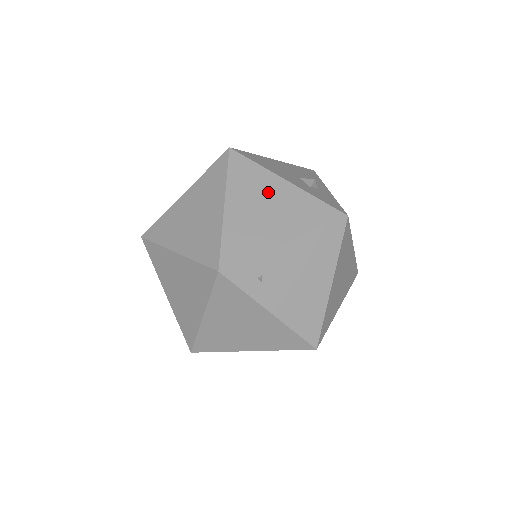
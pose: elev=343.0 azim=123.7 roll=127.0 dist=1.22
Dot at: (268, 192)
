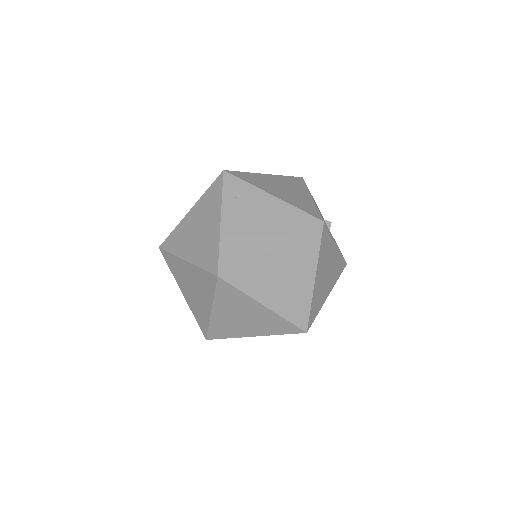
Dot at: (295, 189)
